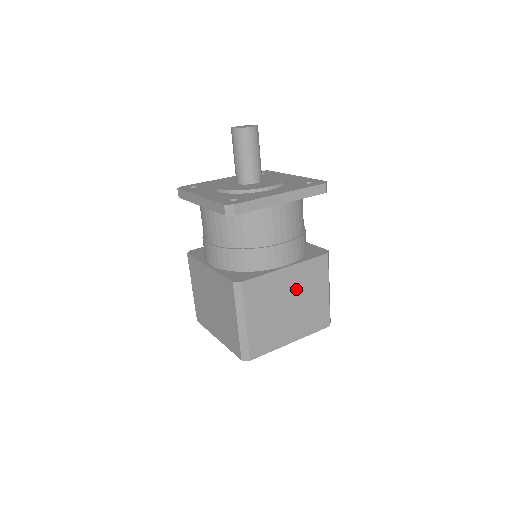
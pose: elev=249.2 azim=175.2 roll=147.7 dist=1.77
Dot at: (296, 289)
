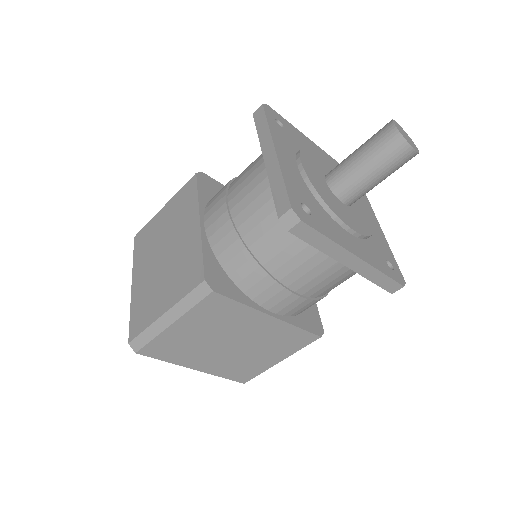
Dot at: (255, 338)
